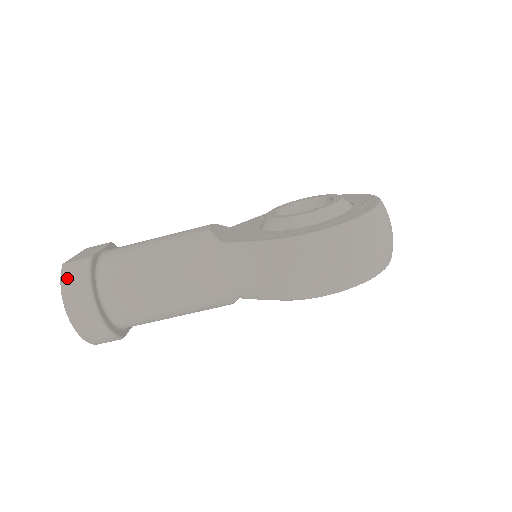
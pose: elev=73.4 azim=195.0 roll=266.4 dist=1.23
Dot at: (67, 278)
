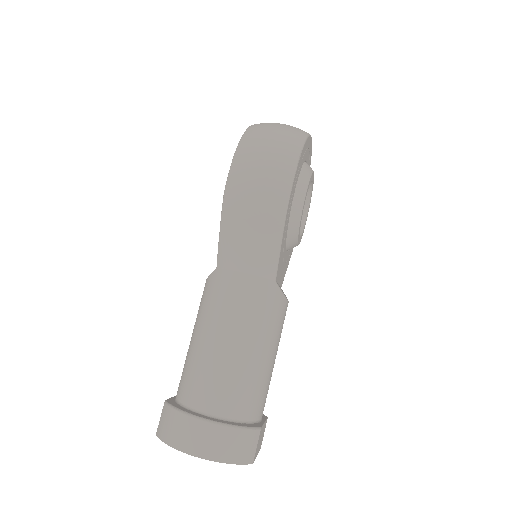
Dot at: (165, 433)
